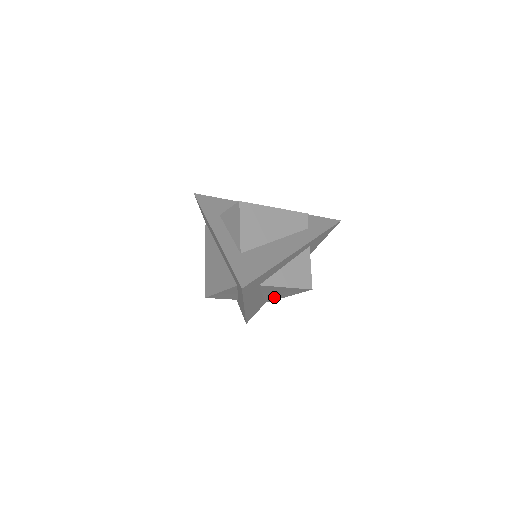
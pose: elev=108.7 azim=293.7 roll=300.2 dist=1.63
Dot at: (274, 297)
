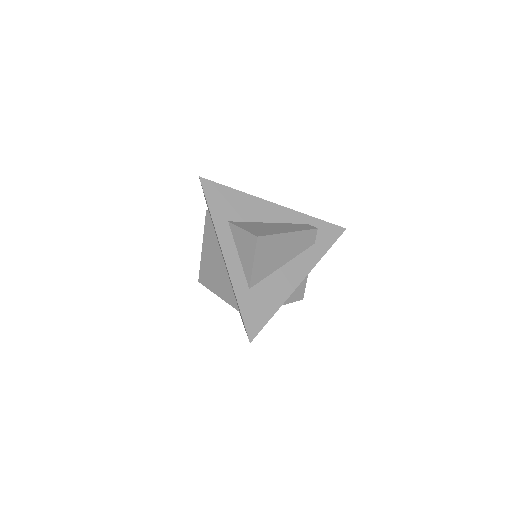
Dot at: occluded
